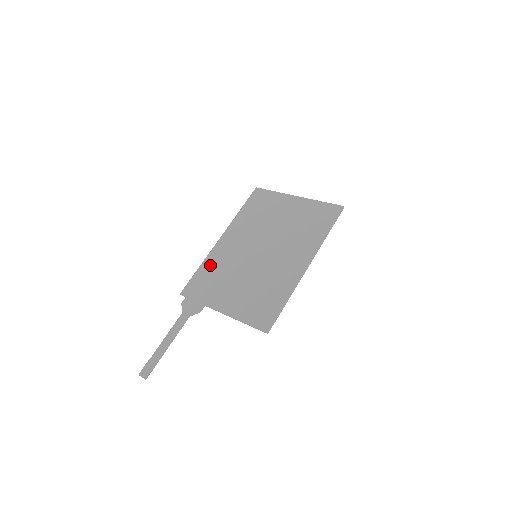
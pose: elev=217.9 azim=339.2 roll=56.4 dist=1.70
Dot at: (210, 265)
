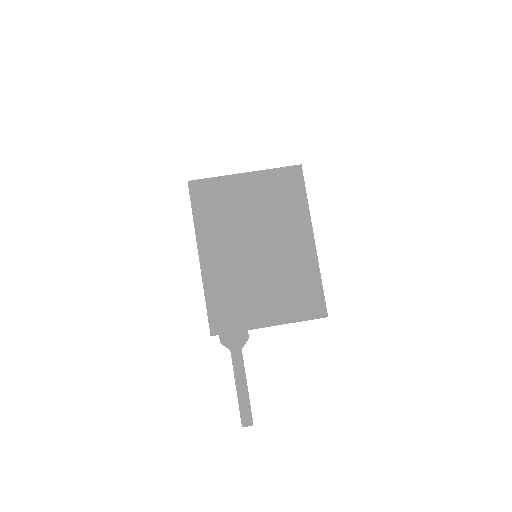
Dot at: (216, 291)
